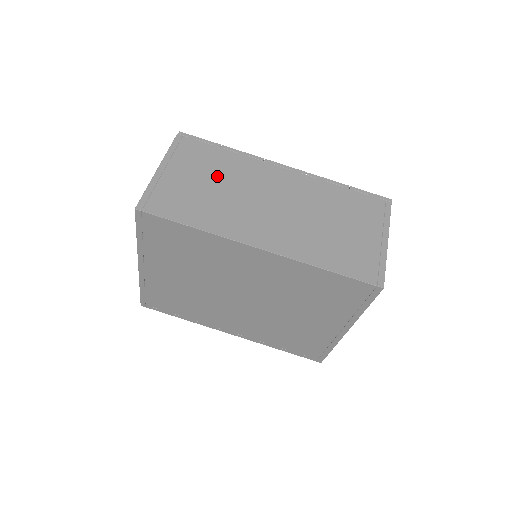
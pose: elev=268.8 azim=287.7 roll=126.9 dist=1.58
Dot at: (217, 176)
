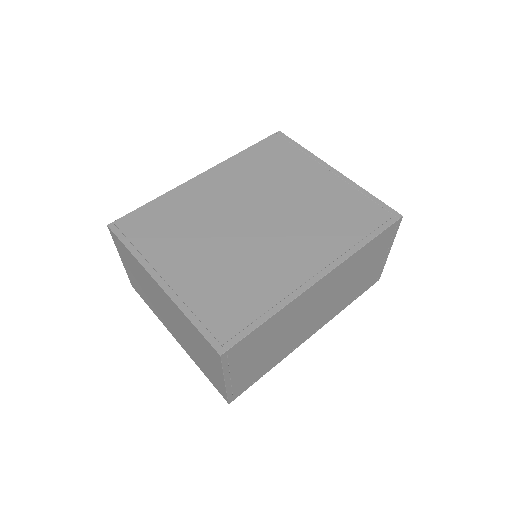
Dot at: occluded
